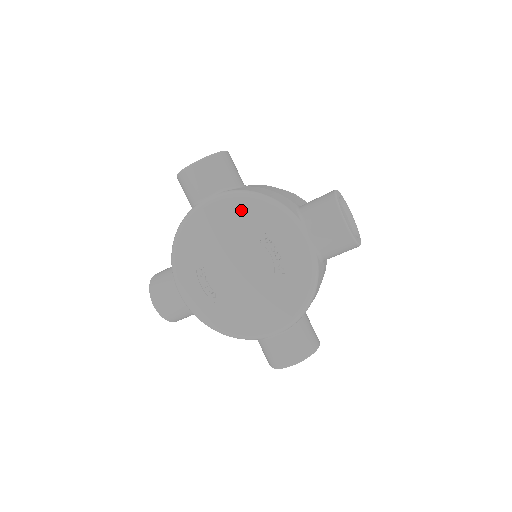
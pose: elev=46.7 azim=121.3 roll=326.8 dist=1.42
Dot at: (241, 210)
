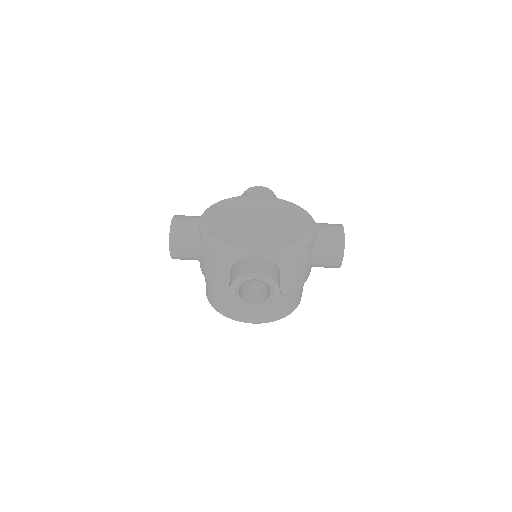
Dot at: (279, 203)
